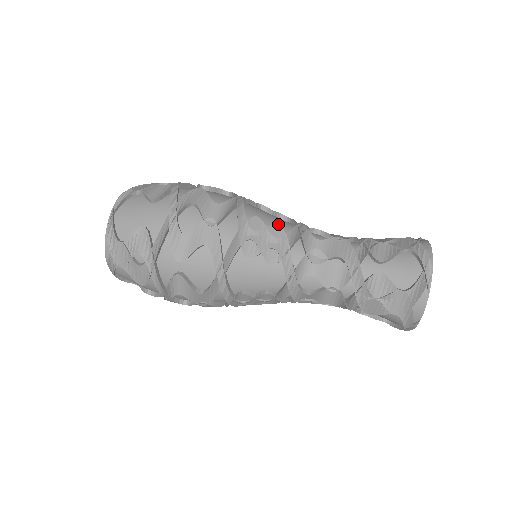
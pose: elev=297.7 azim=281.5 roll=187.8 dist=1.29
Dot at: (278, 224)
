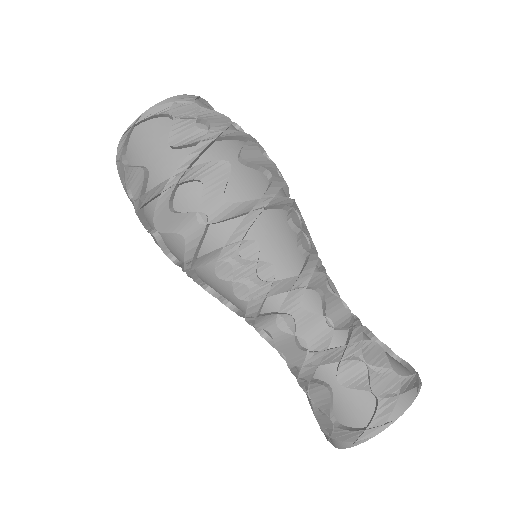
Dot at: (280, 260)
